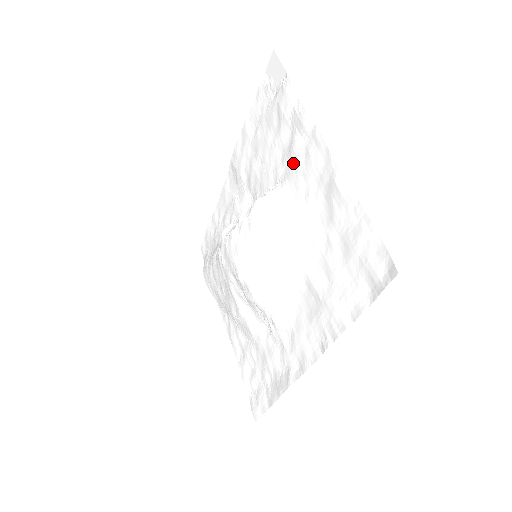
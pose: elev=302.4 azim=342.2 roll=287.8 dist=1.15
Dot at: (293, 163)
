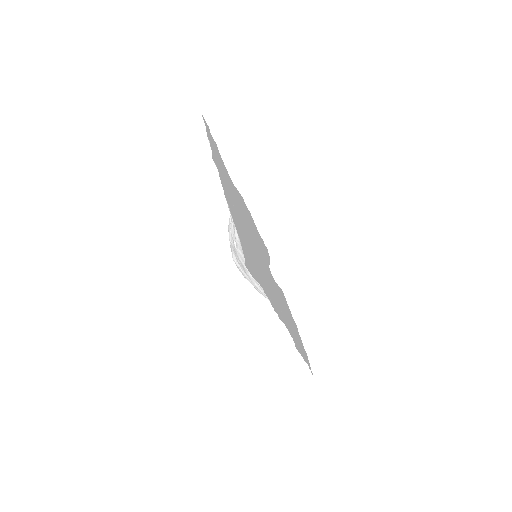
Dot at: (228, 192)
